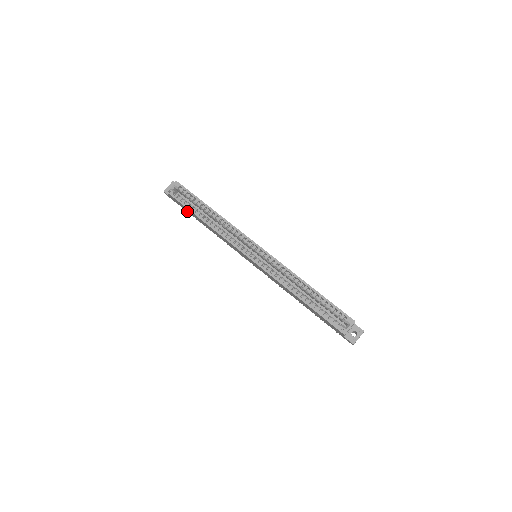
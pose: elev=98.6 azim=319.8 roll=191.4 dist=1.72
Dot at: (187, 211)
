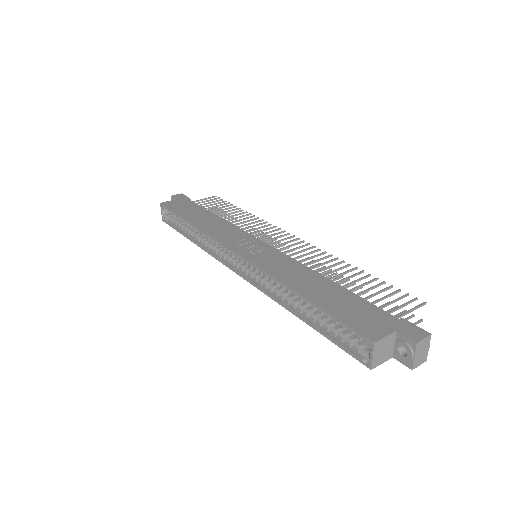
Dot at: occluded
